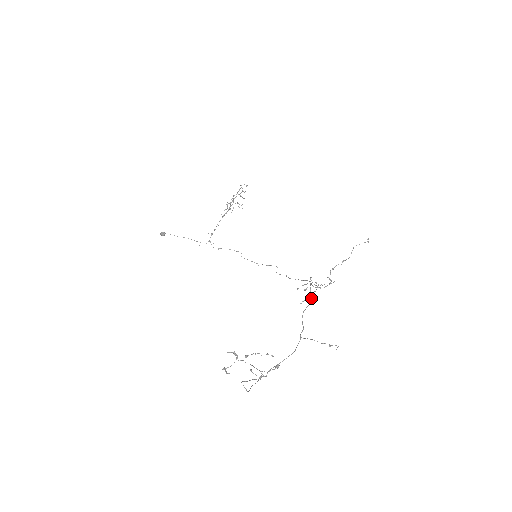
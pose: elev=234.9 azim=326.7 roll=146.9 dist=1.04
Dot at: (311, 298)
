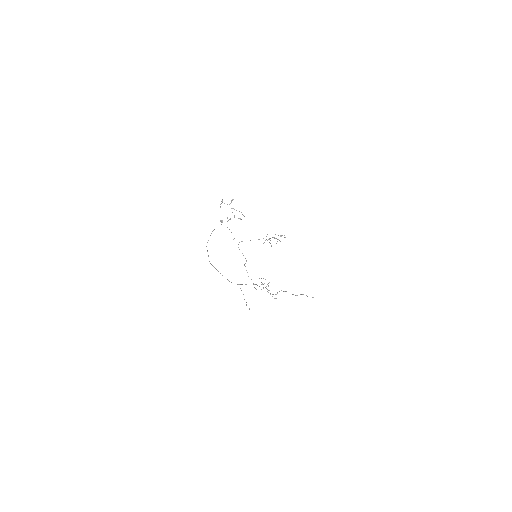
Dot at: (261, 284)
